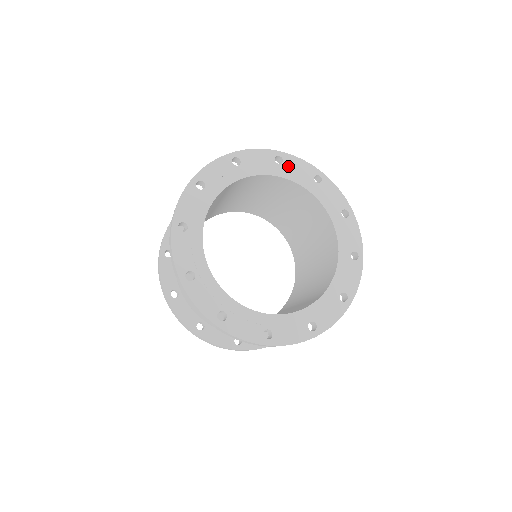
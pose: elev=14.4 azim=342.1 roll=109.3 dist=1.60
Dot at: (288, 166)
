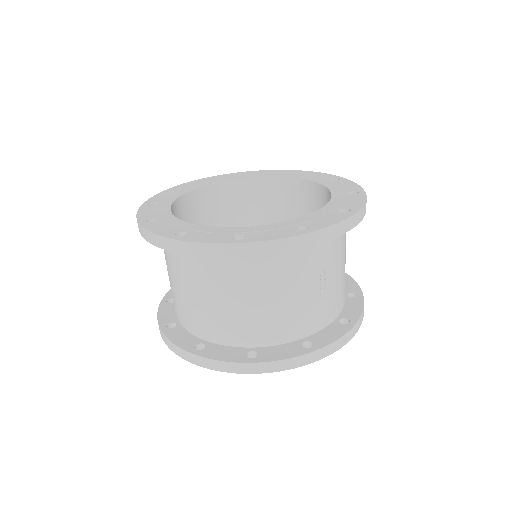
Dot at: (188, 187)
